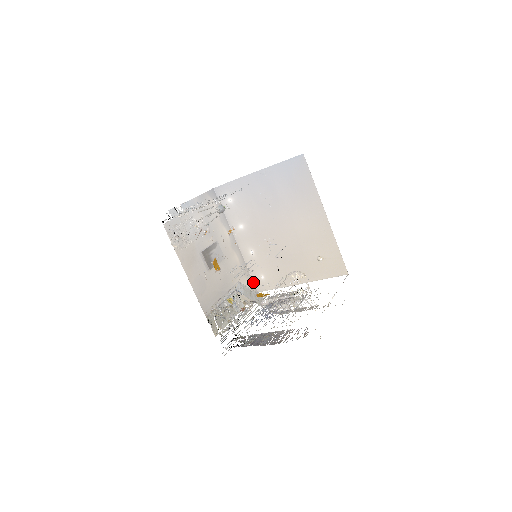
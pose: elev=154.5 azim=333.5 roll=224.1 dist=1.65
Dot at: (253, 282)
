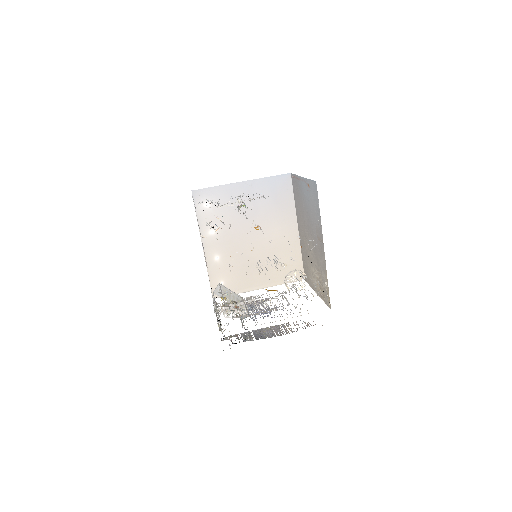
Dot at: occluded
